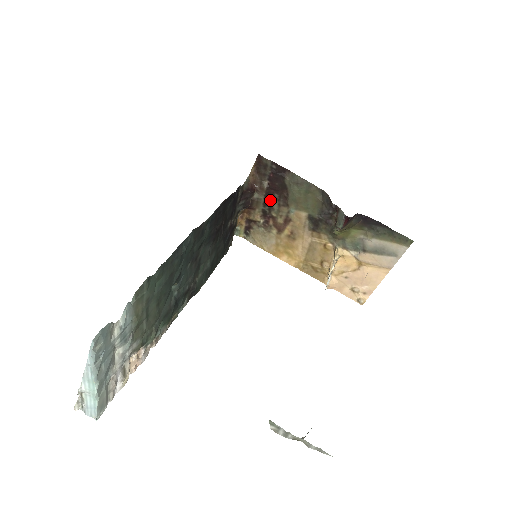
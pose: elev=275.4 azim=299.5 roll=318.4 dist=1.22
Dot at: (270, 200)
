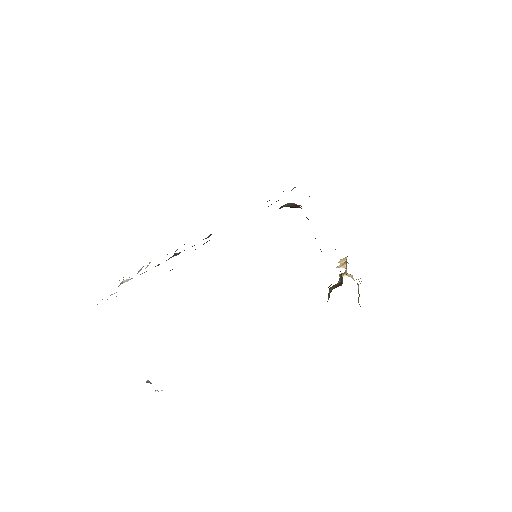
Dot at: occluded
